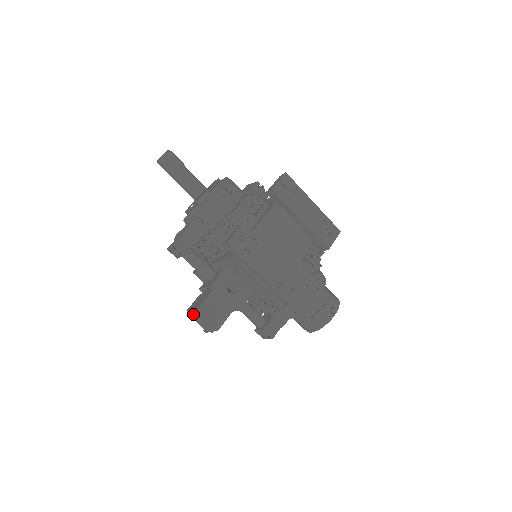
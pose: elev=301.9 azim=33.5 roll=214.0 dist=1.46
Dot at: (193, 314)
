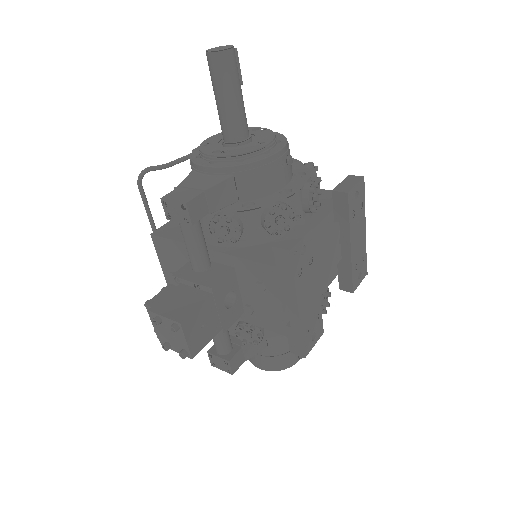
Dot at: (165, 320)
